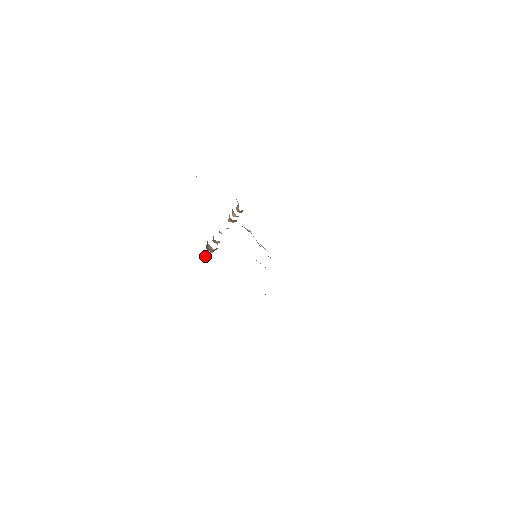
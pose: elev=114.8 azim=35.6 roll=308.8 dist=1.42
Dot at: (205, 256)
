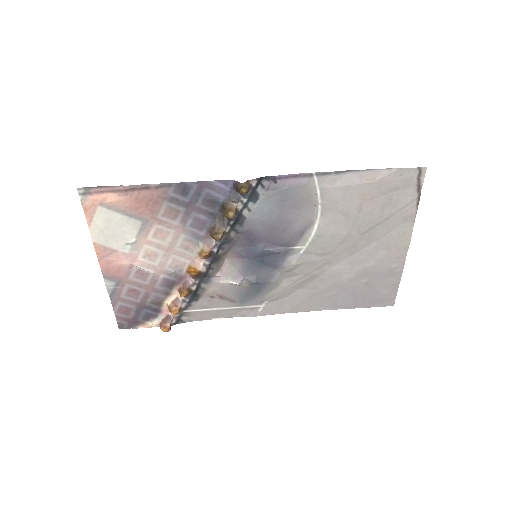
Dot at: (247, 180)
